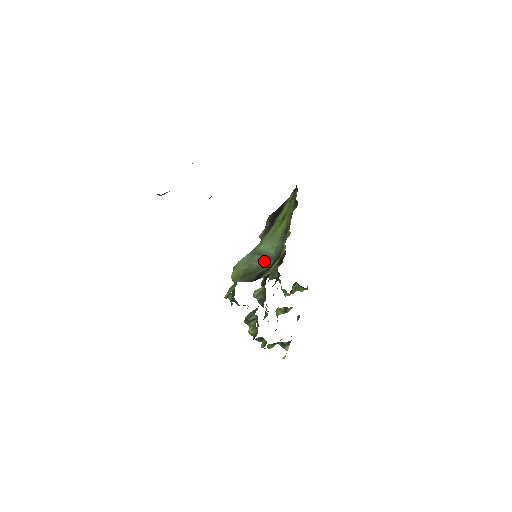
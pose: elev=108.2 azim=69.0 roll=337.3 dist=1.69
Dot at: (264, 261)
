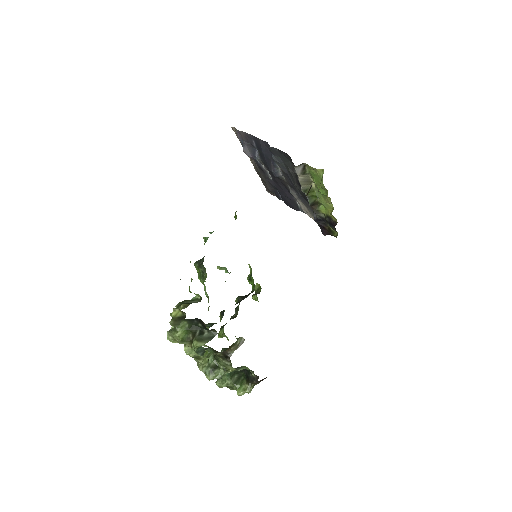
Dot at: occluded
